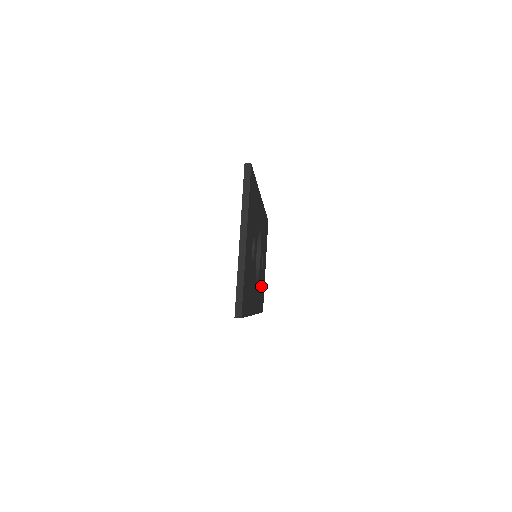
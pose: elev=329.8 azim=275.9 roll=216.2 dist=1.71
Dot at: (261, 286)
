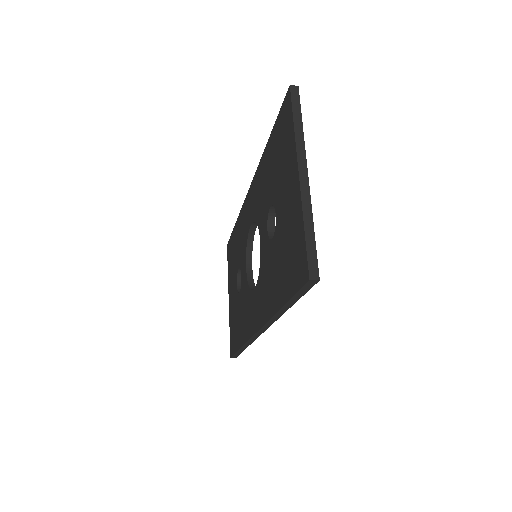
Dot at: occluded
